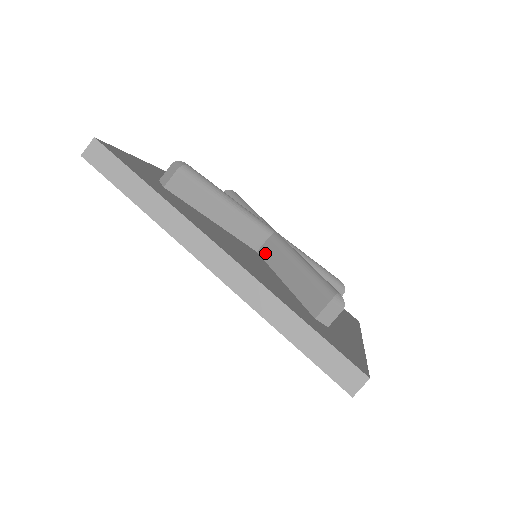
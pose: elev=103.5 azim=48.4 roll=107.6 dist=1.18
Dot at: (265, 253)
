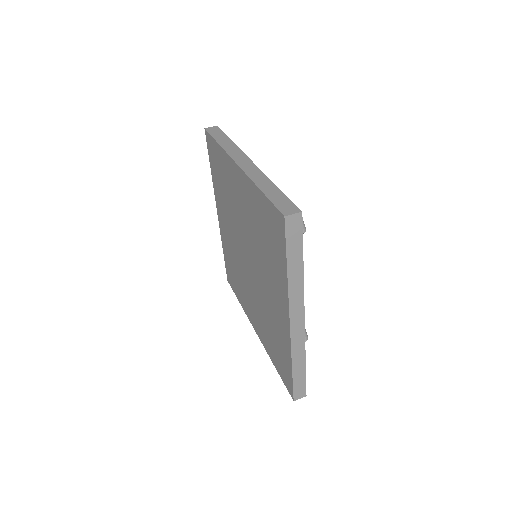
Dot at: occluded
